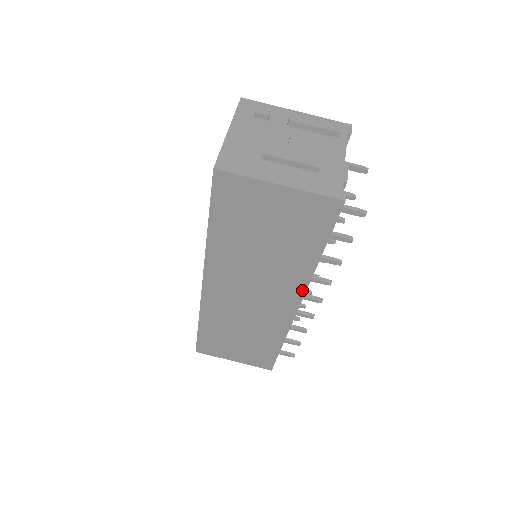
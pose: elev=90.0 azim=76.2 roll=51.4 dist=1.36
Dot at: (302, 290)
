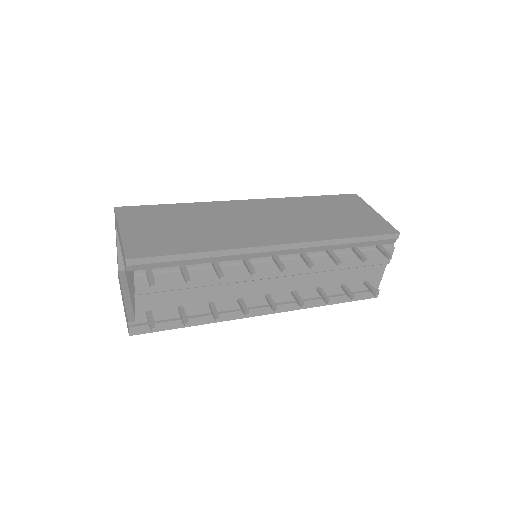
Dot at: (305, 240)
